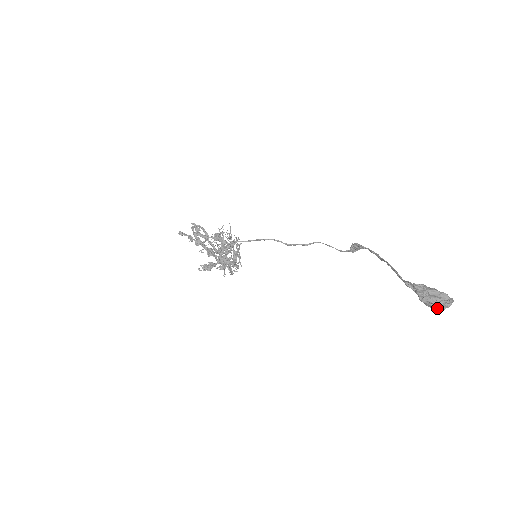
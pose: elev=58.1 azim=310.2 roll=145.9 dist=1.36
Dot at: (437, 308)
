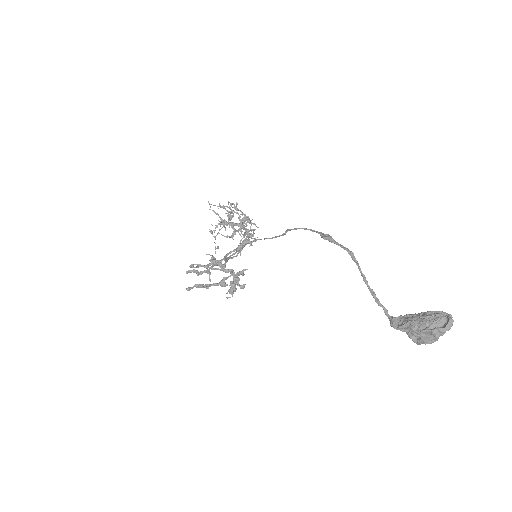
Dot at: occluded
